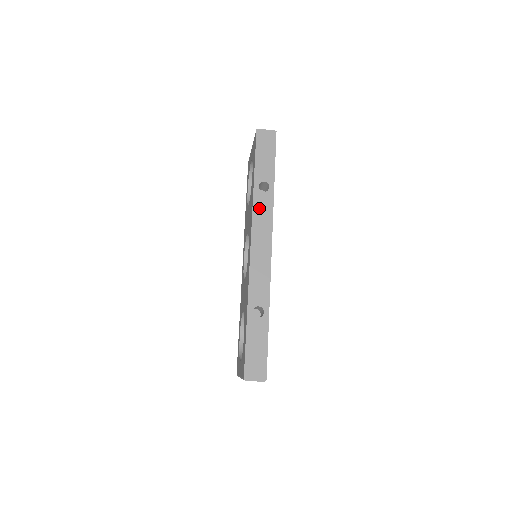
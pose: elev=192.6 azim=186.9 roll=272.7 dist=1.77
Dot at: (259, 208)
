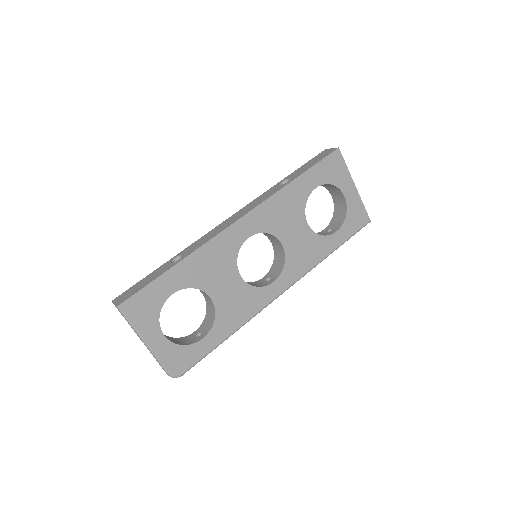
Dot at: (265, 195)
